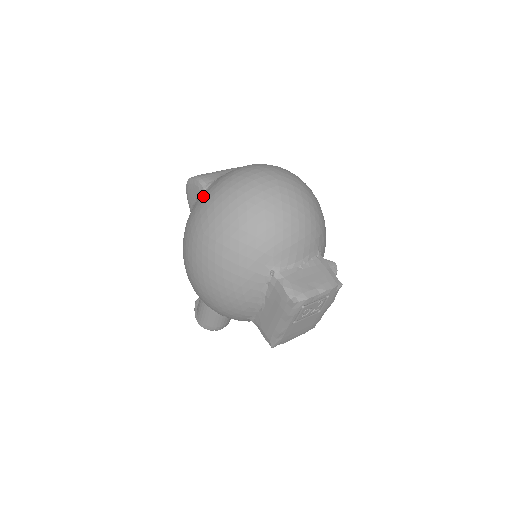
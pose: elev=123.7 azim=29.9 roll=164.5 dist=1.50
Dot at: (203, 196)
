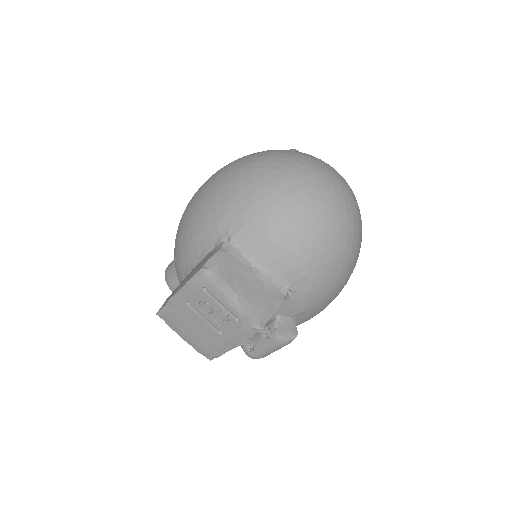
Dot at: occluded
